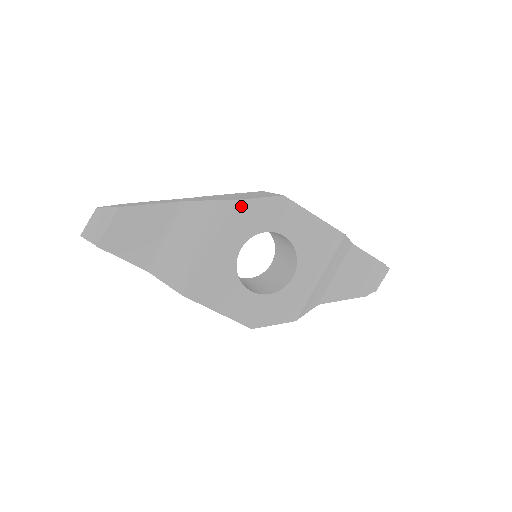
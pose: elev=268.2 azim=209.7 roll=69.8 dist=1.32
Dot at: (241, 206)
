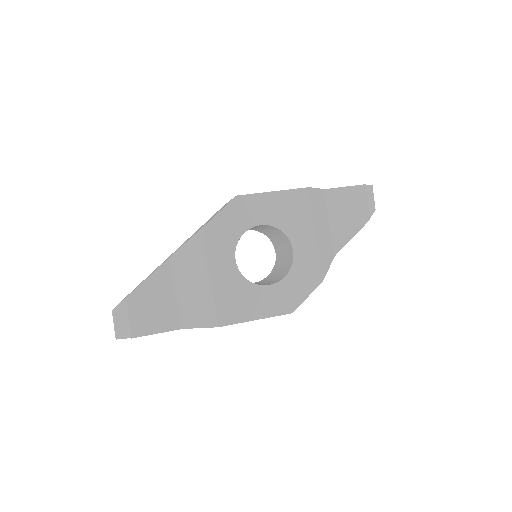
Dot at: (210, 228)
